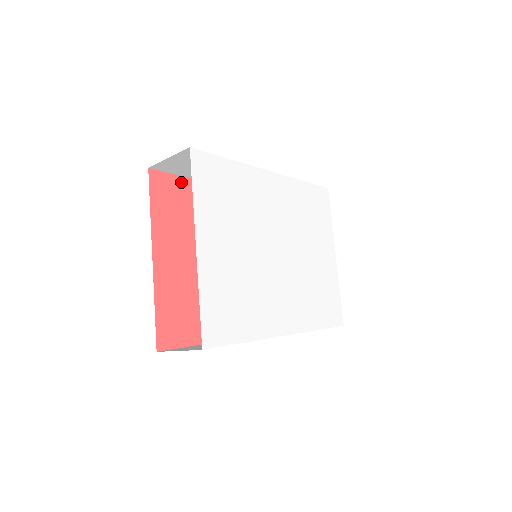
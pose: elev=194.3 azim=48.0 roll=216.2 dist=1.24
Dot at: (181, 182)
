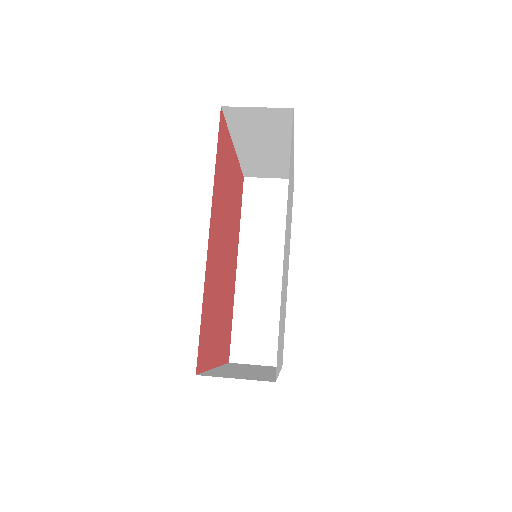
Dot at: (202, 324)
